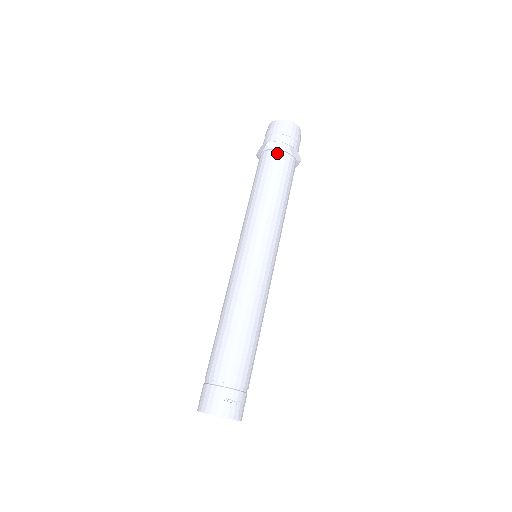
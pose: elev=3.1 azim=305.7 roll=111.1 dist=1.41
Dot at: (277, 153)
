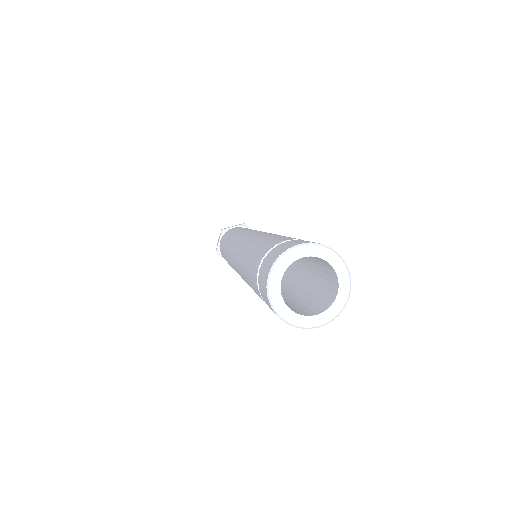
Dot at: occluded
